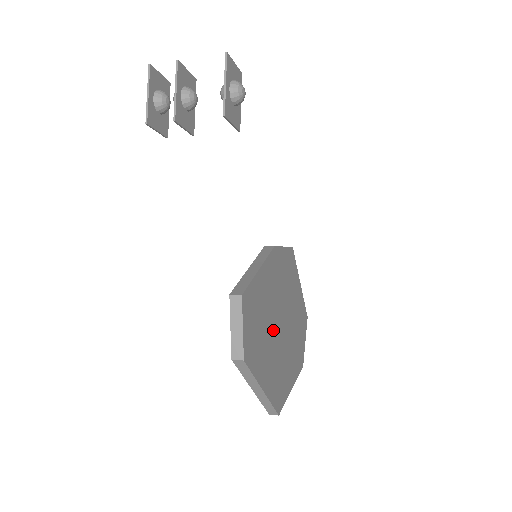
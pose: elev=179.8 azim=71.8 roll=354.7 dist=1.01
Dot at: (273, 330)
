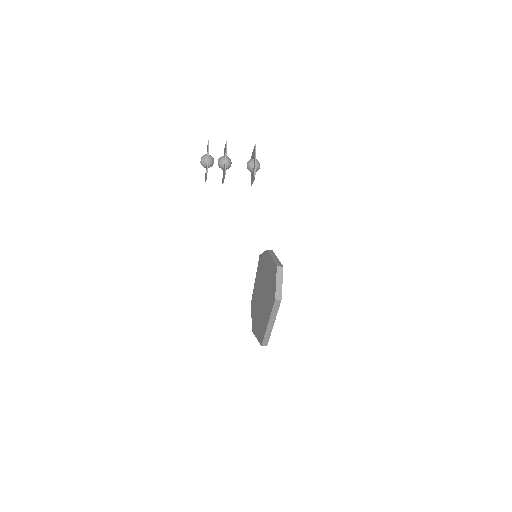
Dot at: occluded
